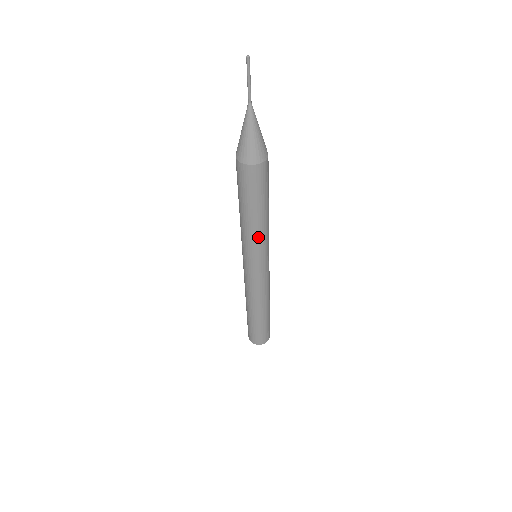
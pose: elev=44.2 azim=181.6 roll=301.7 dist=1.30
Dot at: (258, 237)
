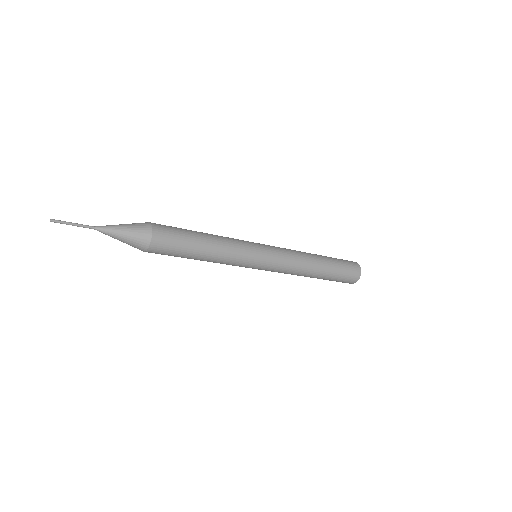
Dot at: occluded
